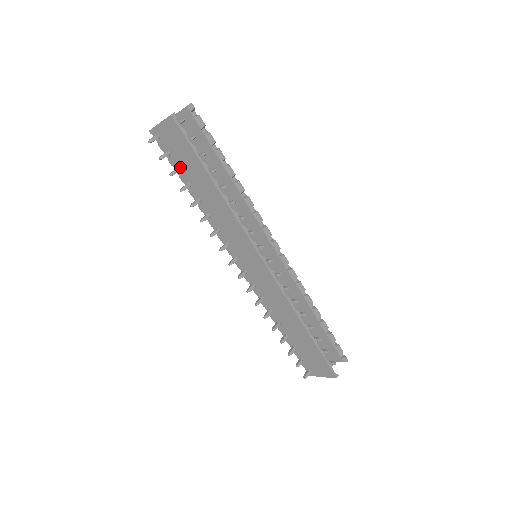
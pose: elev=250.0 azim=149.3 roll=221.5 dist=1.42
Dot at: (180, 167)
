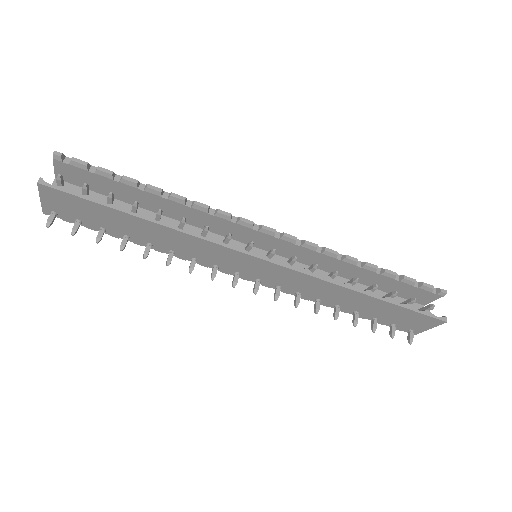
Dot at: (101, 226)
